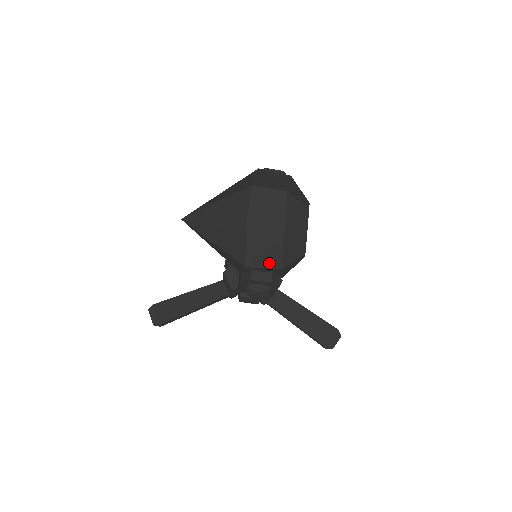
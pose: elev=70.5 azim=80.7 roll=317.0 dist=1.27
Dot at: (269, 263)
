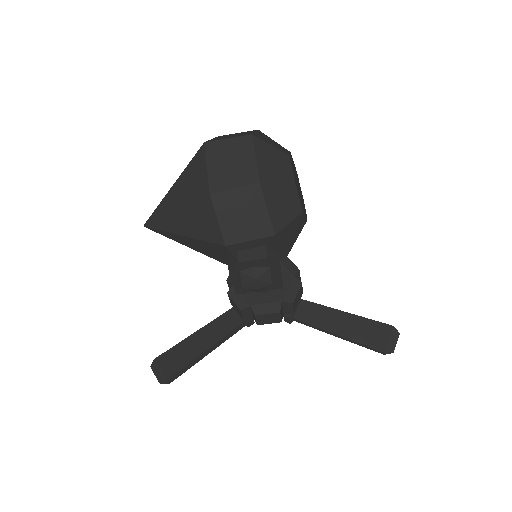
Dot at: (255, 231)
